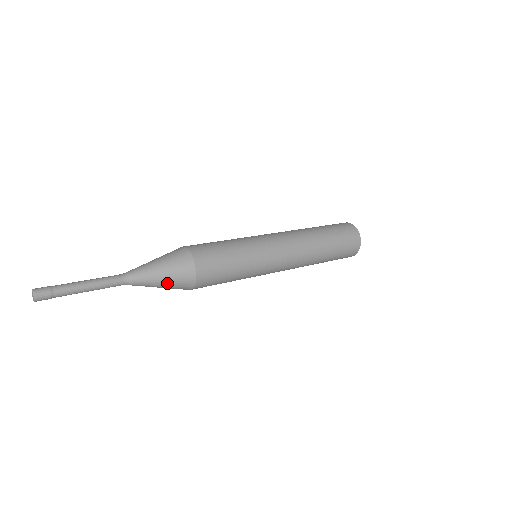
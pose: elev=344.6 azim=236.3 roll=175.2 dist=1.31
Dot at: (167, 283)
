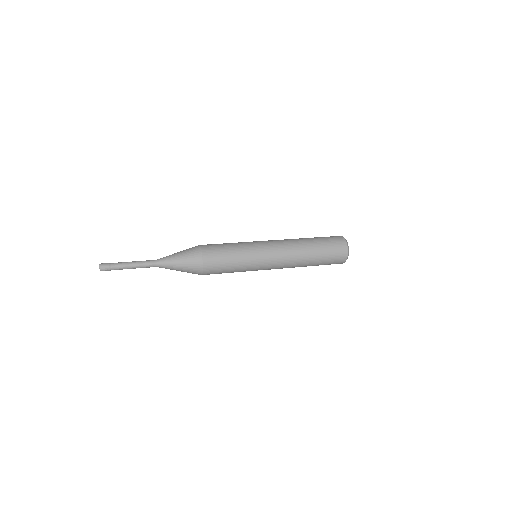
Dot at: (183, 268)
